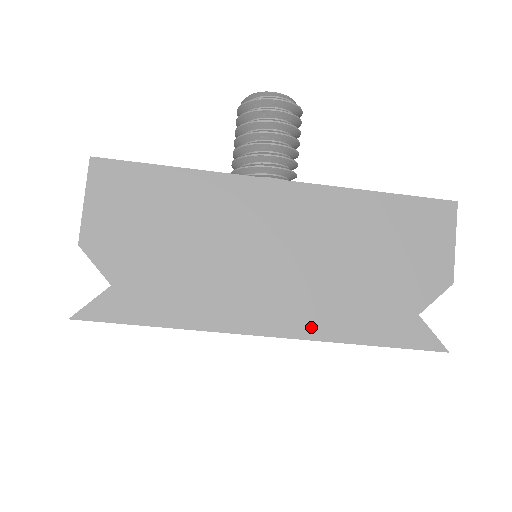
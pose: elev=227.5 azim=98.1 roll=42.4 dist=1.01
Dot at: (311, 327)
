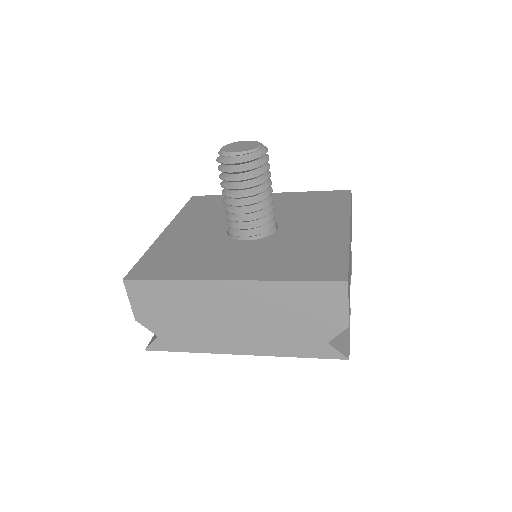
Dot at: (264, 350)
